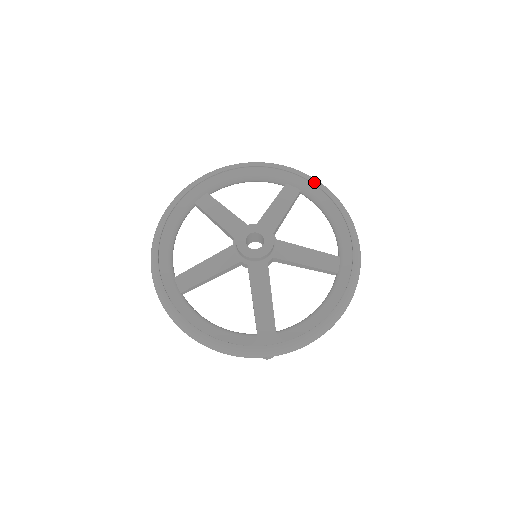
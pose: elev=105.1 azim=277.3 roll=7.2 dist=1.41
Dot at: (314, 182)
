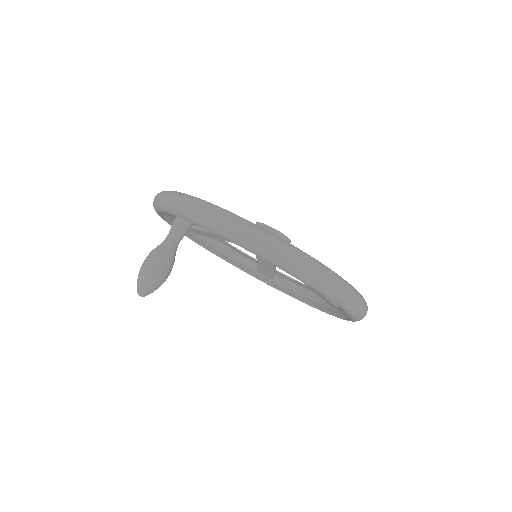
Dot at: occluded
